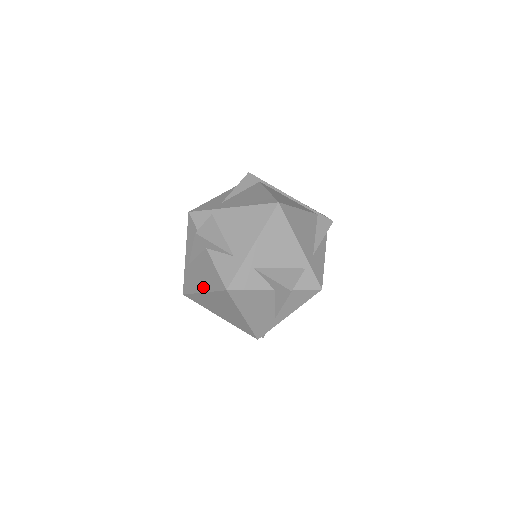
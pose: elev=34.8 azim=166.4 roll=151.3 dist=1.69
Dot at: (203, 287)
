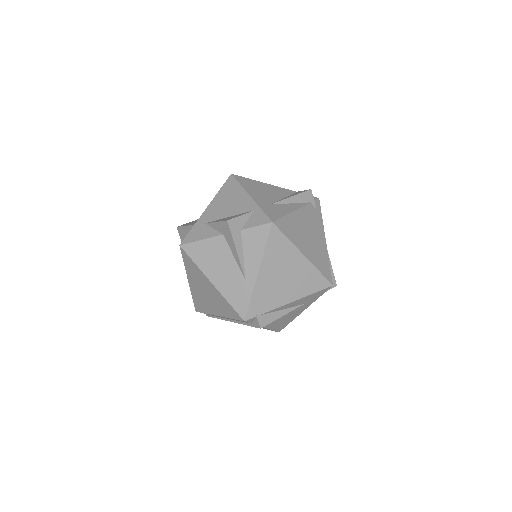
Dot at: occluded
